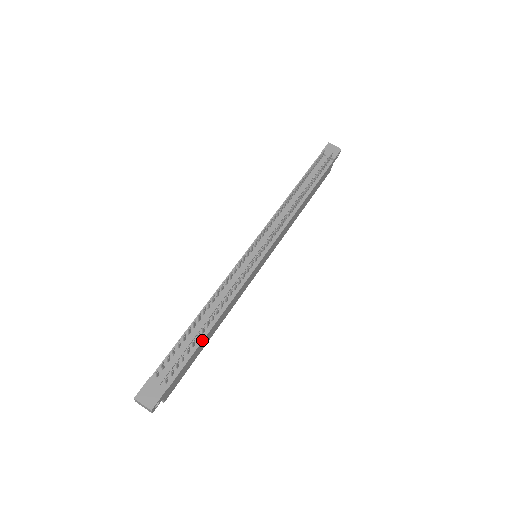
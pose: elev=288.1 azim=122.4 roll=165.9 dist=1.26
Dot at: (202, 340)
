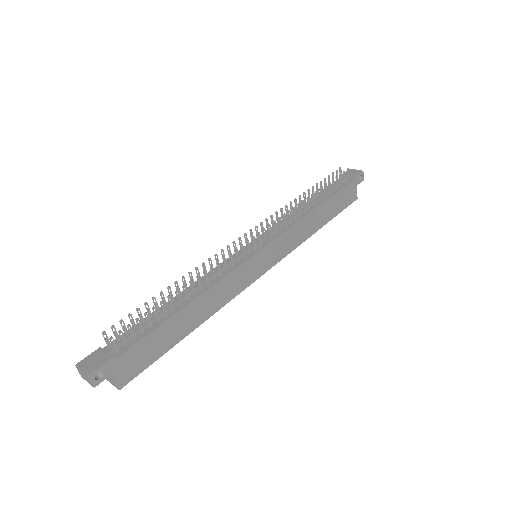
Dot at: (170, 317)
